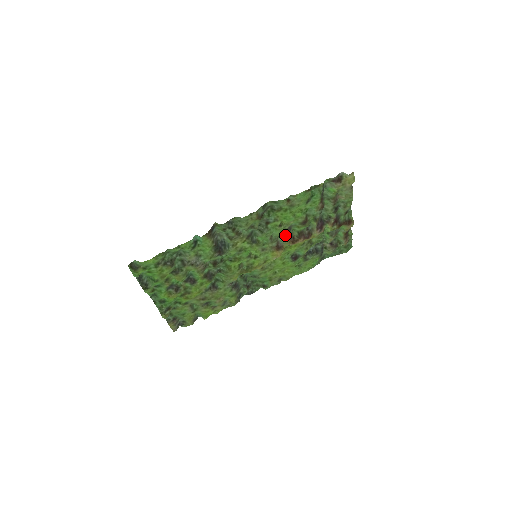
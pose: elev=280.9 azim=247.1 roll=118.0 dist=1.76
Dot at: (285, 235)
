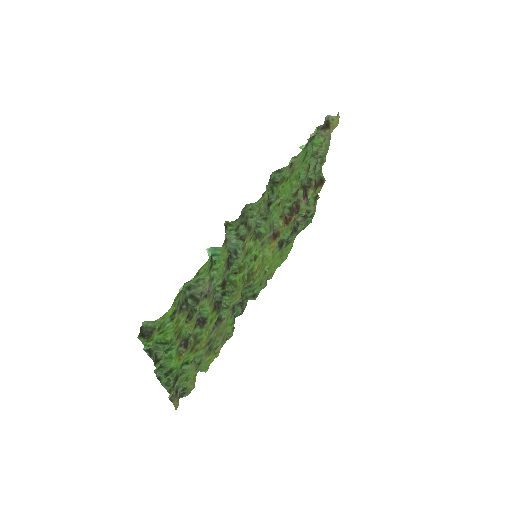
Dot at: (280, 216)
